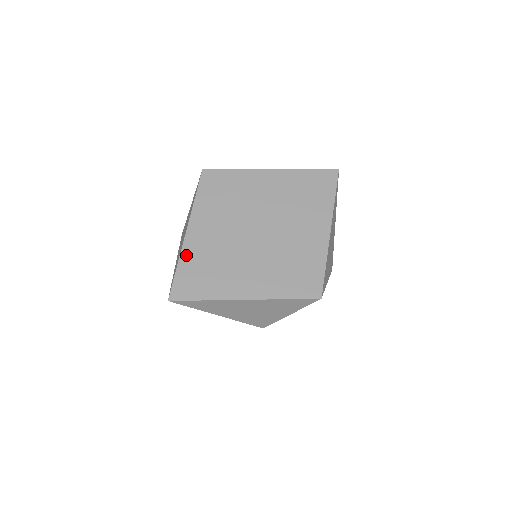
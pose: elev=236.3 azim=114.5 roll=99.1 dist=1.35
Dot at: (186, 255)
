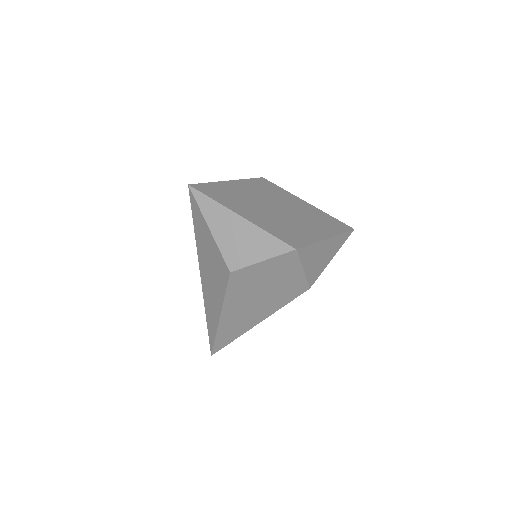
Dot at: (219, 184)
